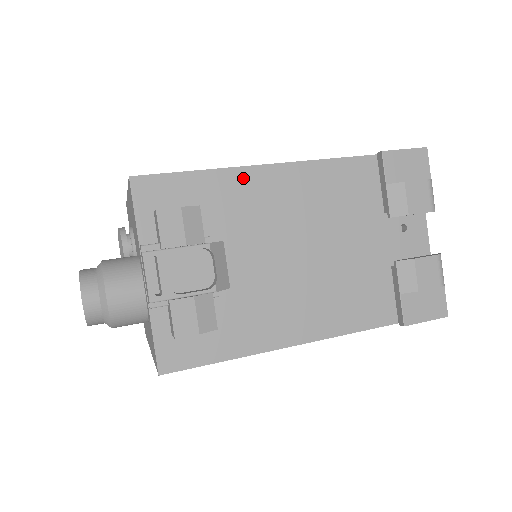
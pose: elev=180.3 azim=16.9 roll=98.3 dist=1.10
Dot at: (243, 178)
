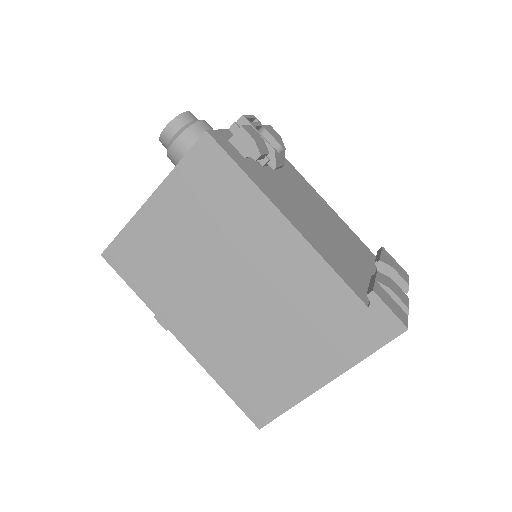
Dot at: (305, 182)
